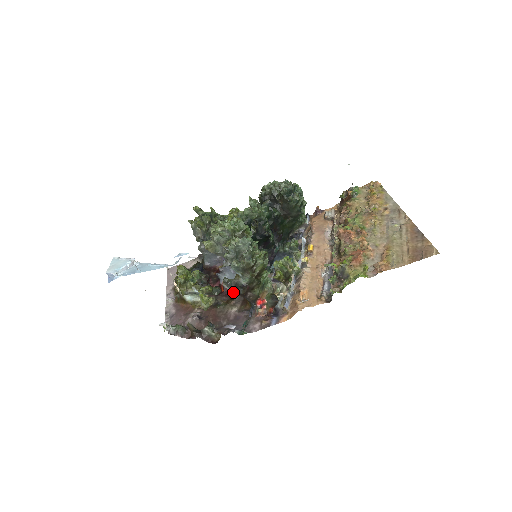
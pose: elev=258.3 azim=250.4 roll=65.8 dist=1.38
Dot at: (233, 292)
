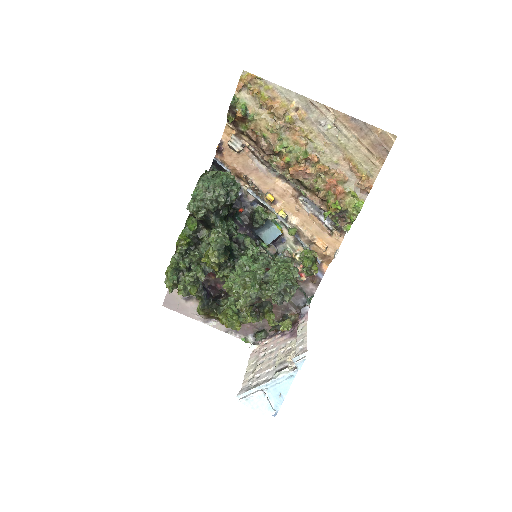
Dot at: occluded
